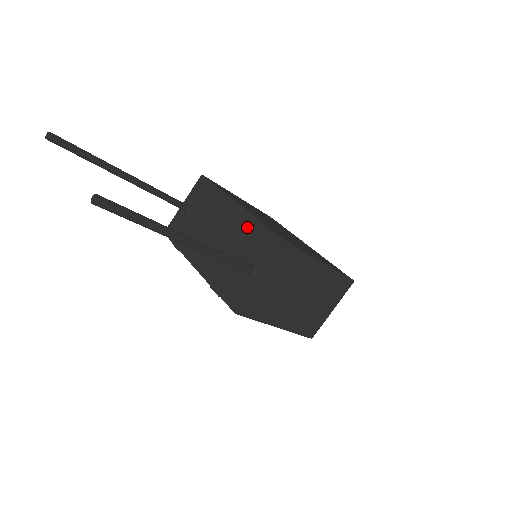
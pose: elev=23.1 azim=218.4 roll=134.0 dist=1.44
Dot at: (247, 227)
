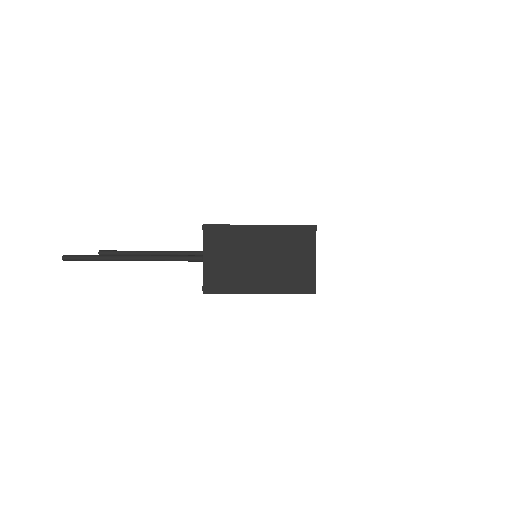
Dot at: occluded
